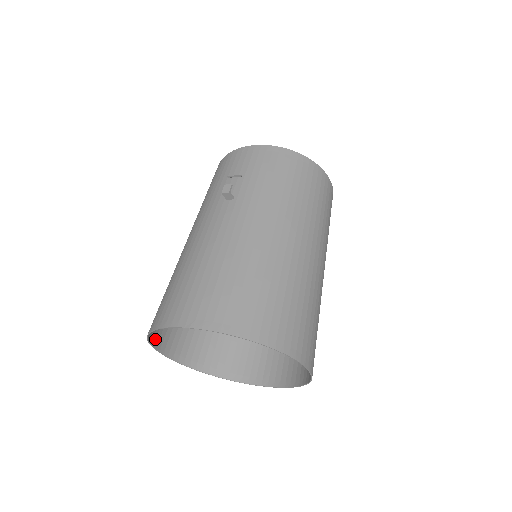
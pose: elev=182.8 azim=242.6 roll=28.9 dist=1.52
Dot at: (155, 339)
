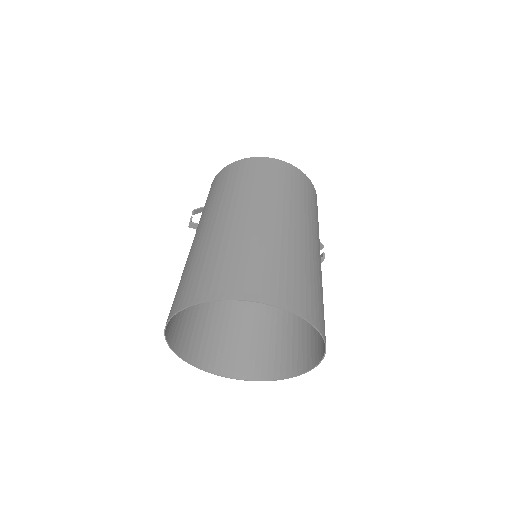
Dot at: (208, 365)
